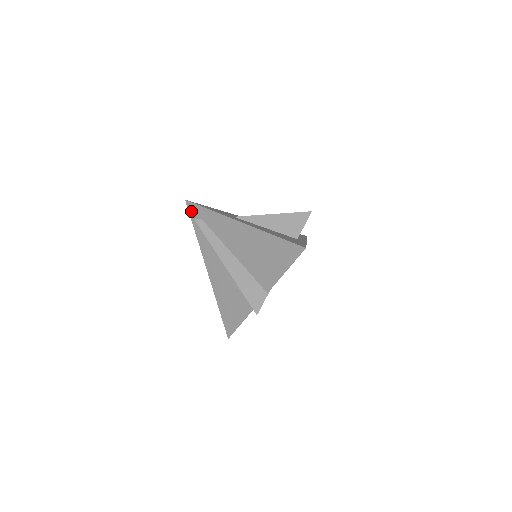
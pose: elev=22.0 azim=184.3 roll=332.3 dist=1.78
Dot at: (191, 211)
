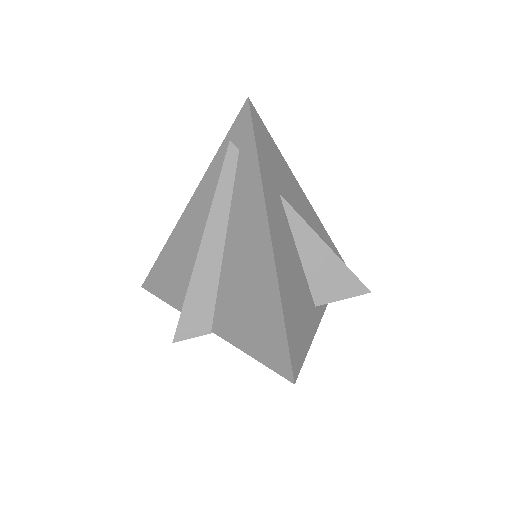
Dot at: (239, 121)
